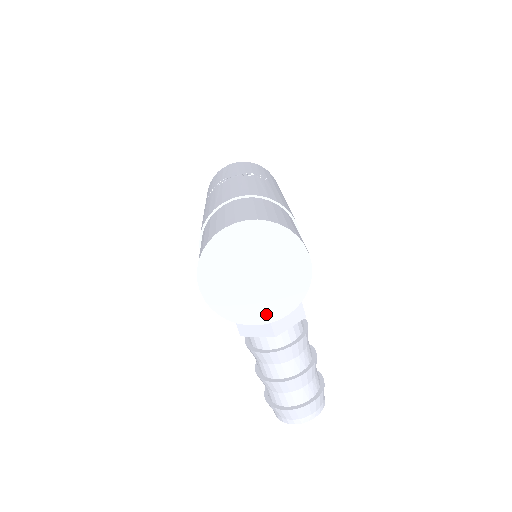
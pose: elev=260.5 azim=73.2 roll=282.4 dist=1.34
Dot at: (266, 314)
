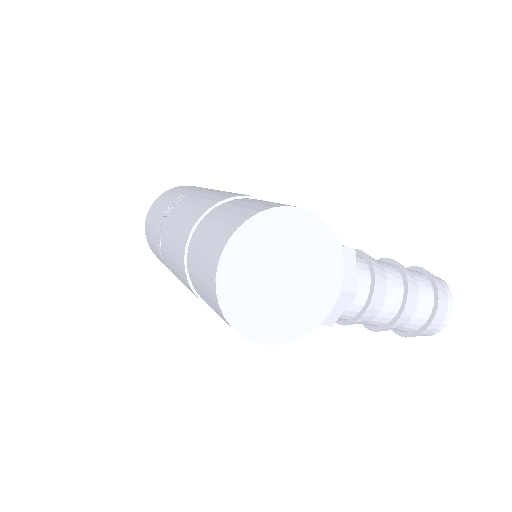
Dot at: (329, 290)
